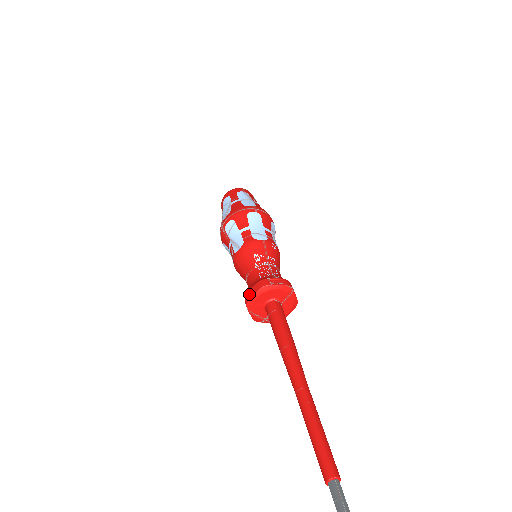
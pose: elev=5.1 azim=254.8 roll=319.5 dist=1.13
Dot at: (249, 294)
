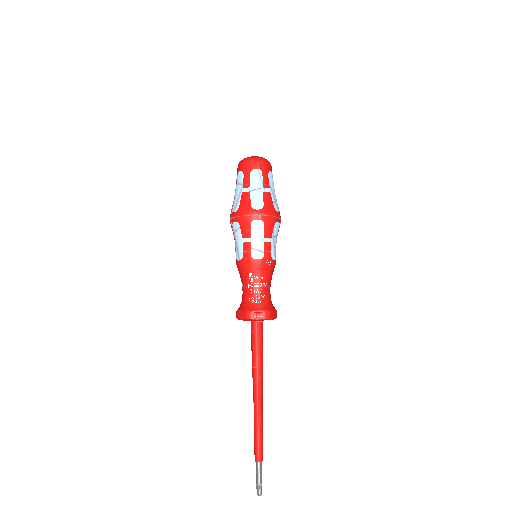
Dot at: (239, 314)
